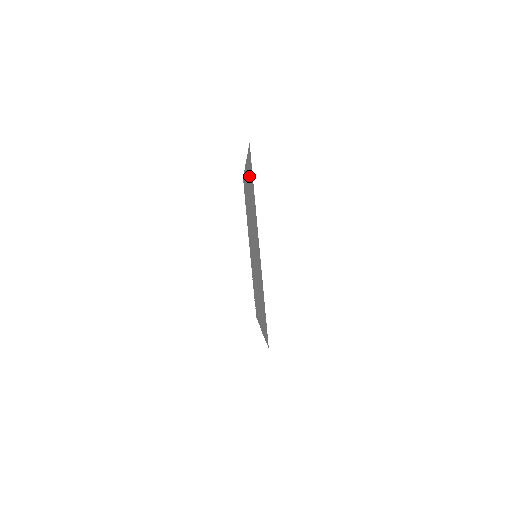
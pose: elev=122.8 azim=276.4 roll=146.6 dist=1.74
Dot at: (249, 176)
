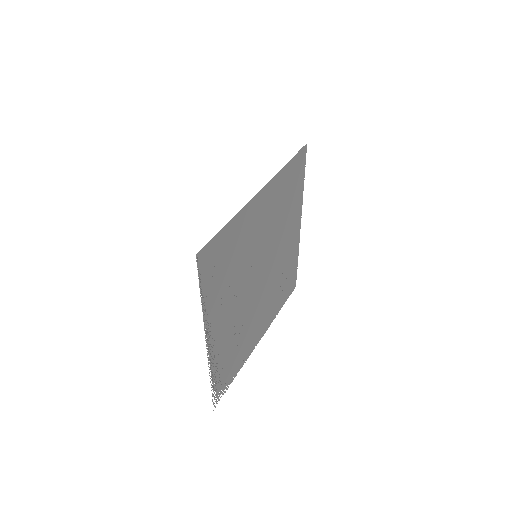
Dot at: (294, 197)
